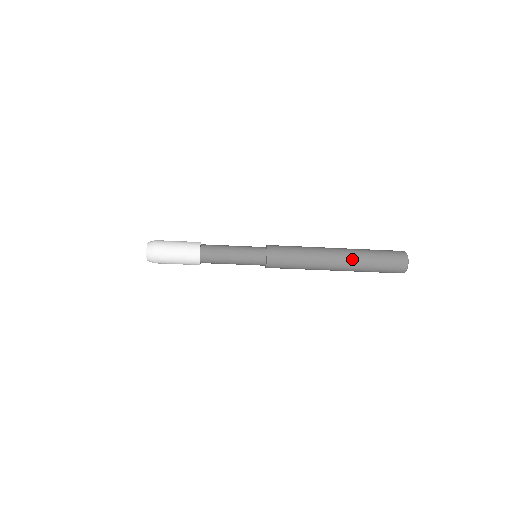
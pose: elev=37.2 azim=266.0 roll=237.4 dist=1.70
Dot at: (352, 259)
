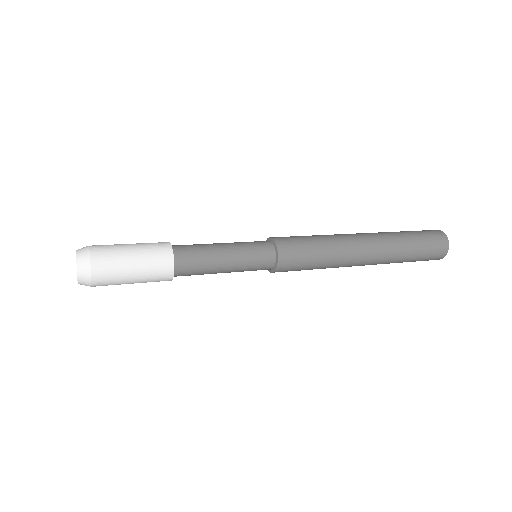
Dot at: (387, 250)
